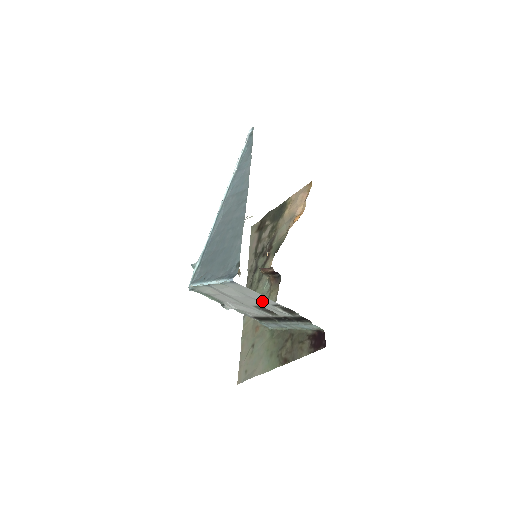
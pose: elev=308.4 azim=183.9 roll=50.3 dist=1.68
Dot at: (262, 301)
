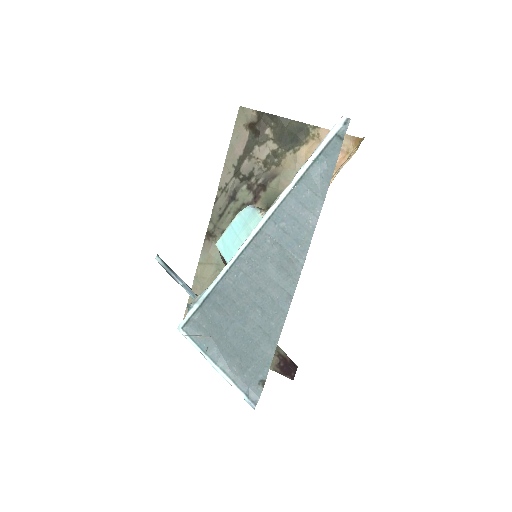
Dot at: occluded
